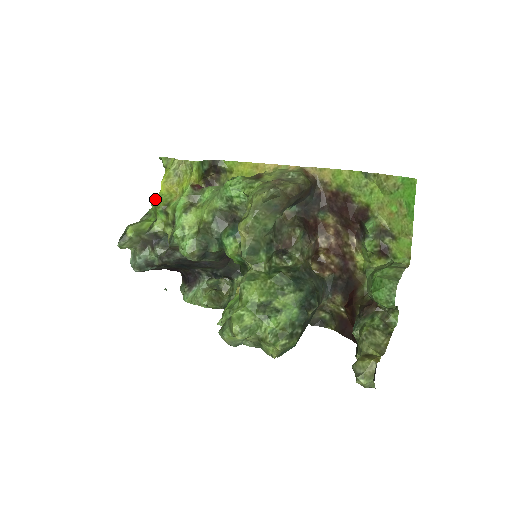
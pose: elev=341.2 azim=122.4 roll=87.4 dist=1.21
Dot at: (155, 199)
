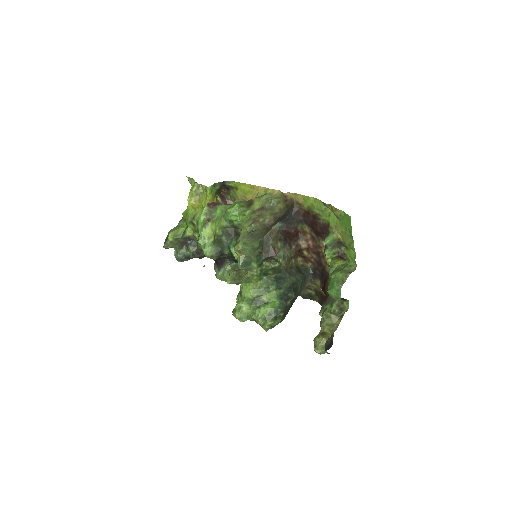
Dot at: (185, 212)
